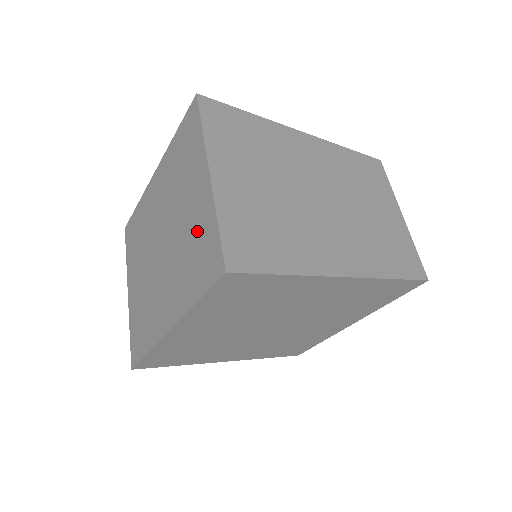
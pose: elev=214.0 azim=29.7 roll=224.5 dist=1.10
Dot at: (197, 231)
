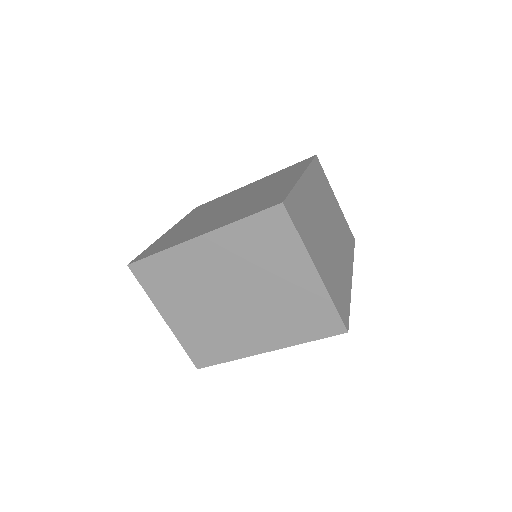
Dot at: (303, 303)
